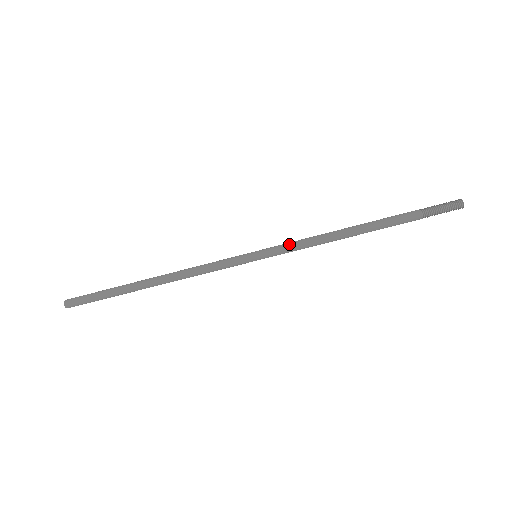
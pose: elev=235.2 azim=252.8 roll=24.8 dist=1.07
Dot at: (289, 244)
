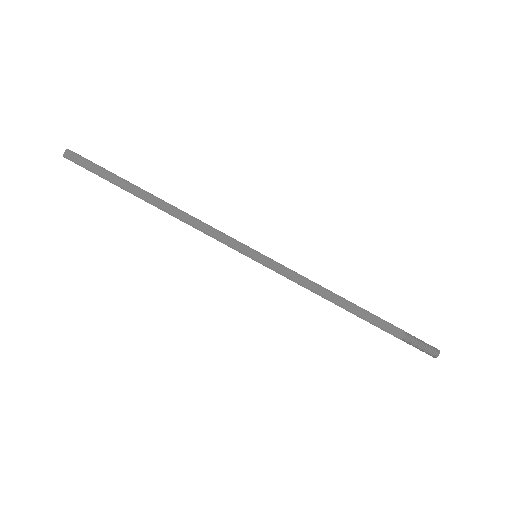
Dot at: (289, 271)
